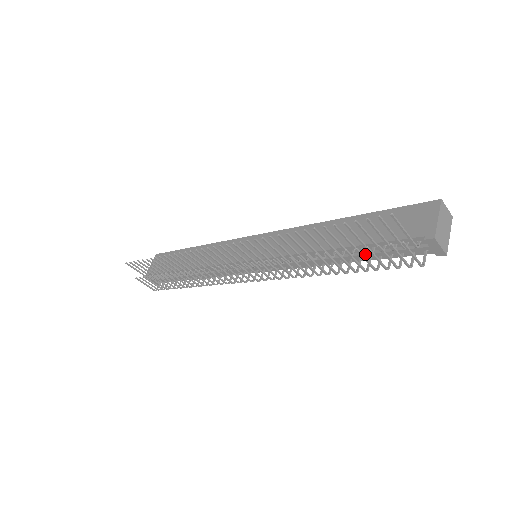
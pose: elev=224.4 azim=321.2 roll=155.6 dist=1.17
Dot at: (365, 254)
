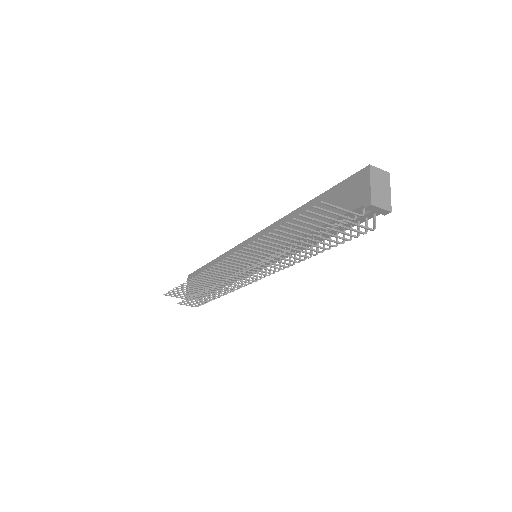
Dot at: (329, 232)
